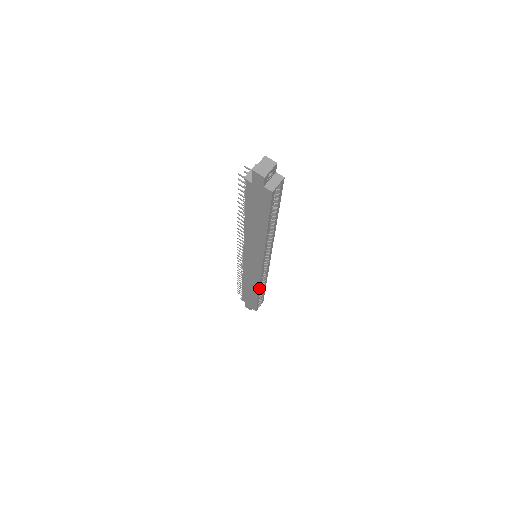
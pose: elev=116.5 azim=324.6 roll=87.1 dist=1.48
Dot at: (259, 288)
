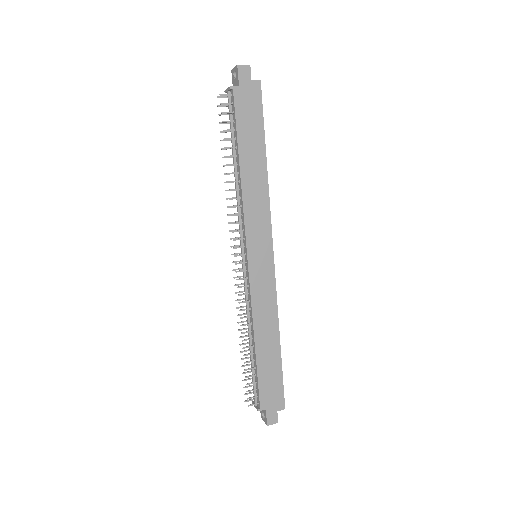
Dot at: (278, 320)
